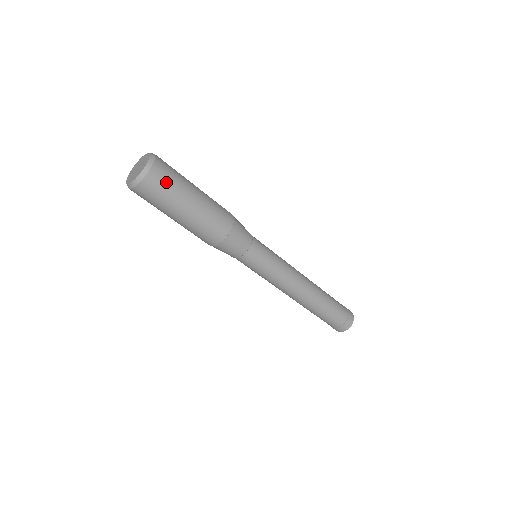
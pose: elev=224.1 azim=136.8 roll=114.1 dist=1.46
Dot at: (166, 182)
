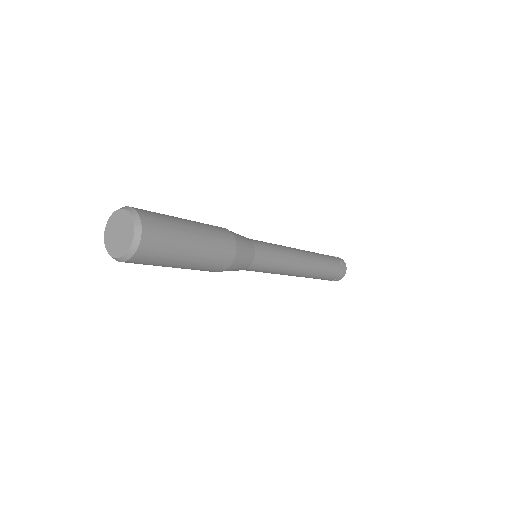
Dot at: (162, 237)
